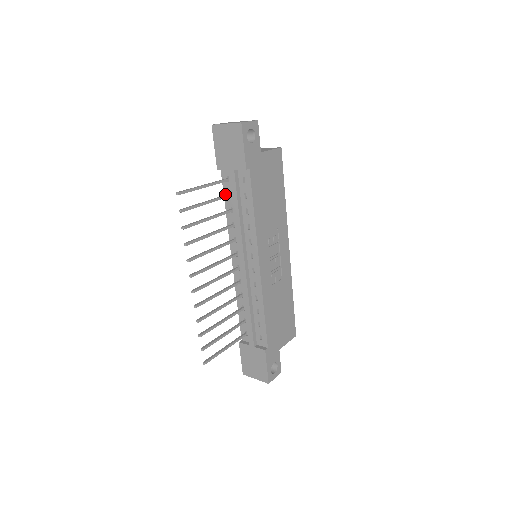
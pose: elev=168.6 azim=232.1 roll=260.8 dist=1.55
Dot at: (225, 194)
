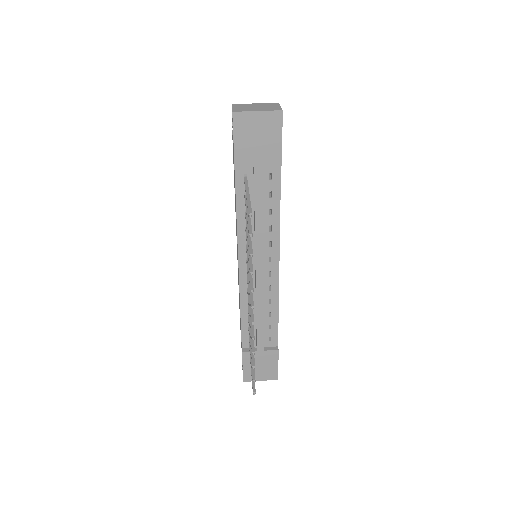
Dot at: (238, 195)
